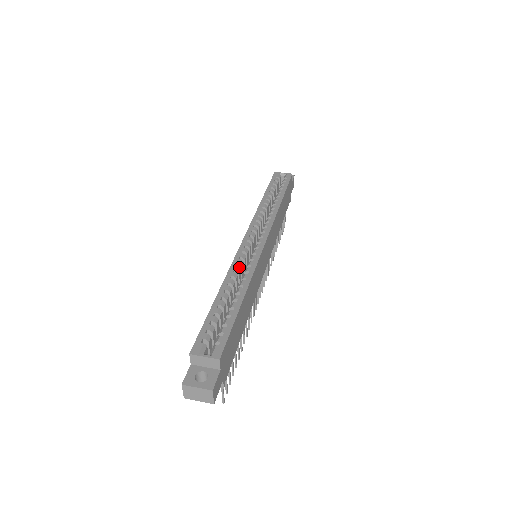
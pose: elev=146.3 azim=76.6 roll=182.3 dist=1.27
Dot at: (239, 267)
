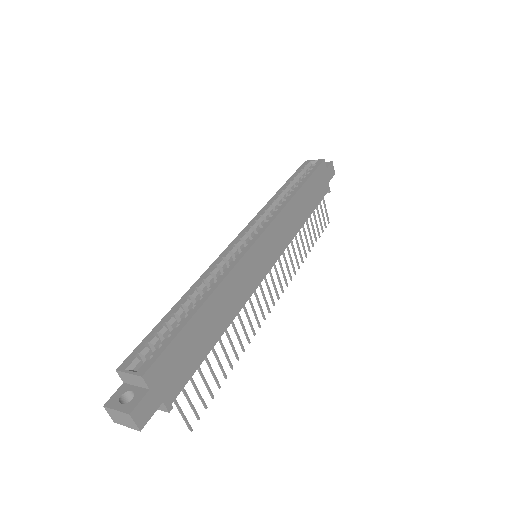
Dot at: (217, 269)
